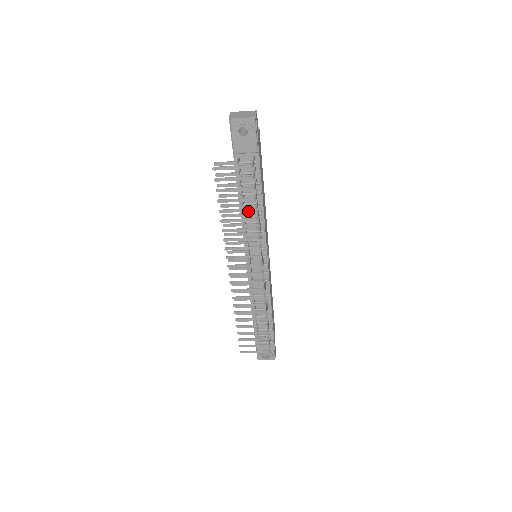
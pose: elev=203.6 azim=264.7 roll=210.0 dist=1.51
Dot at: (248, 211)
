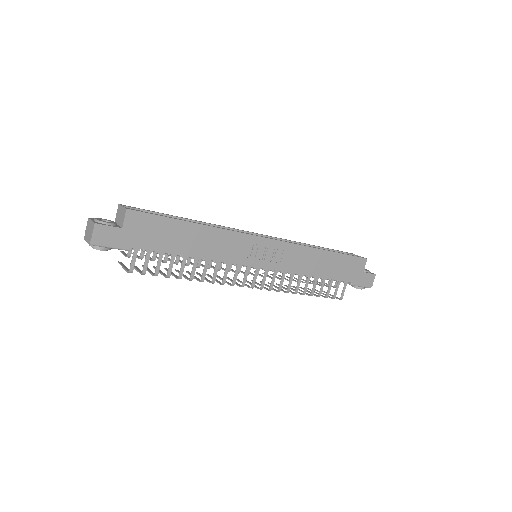
Dot at: (177, 277)
